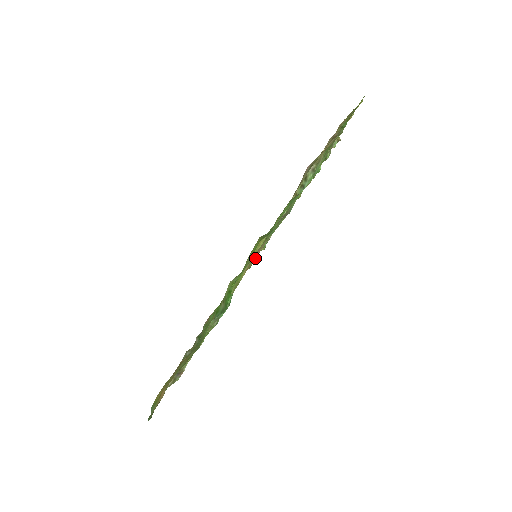
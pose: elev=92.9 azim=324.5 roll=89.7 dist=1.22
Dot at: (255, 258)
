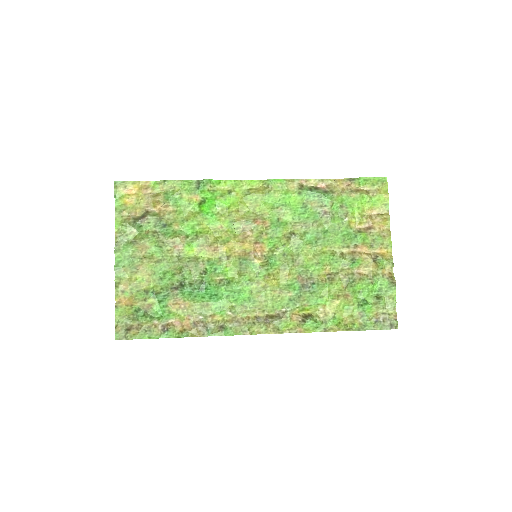
Dot at: (253, 242)
